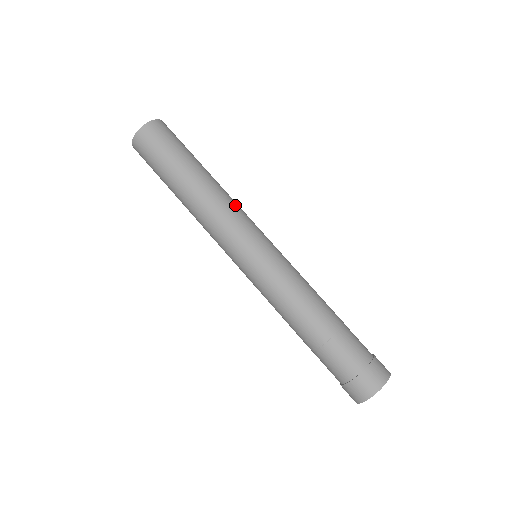
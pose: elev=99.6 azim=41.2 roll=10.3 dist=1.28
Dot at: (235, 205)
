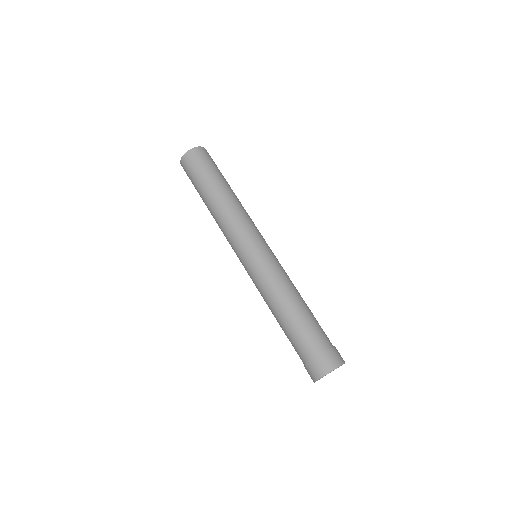
Dot at: (241, 216)
